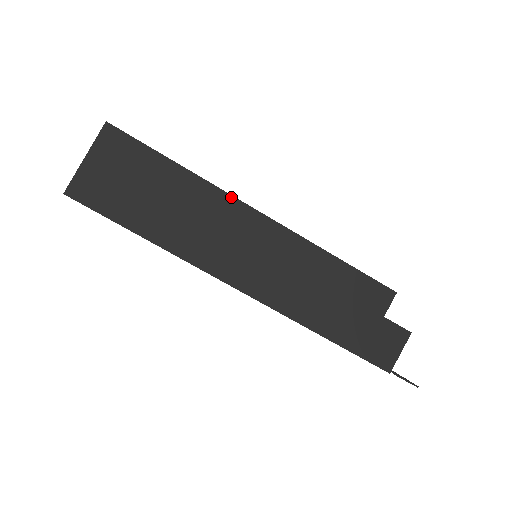
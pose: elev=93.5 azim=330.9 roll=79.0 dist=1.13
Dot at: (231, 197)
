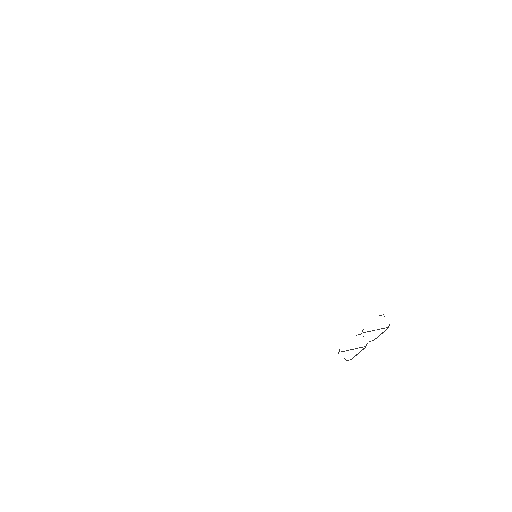
Dot at: occluded
